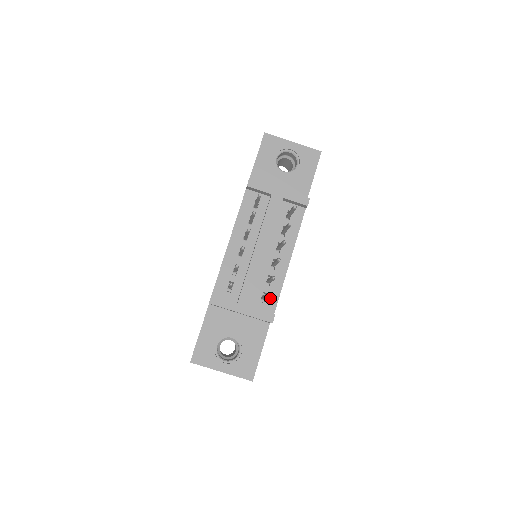
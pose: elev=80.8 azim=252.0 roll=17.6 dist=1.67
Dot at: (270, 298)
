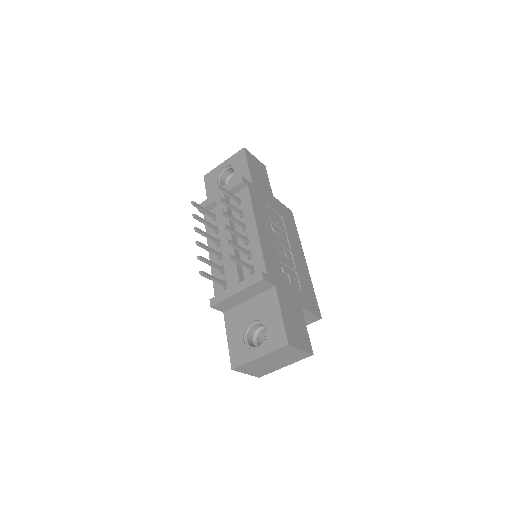
Dot at: (257, 265)
